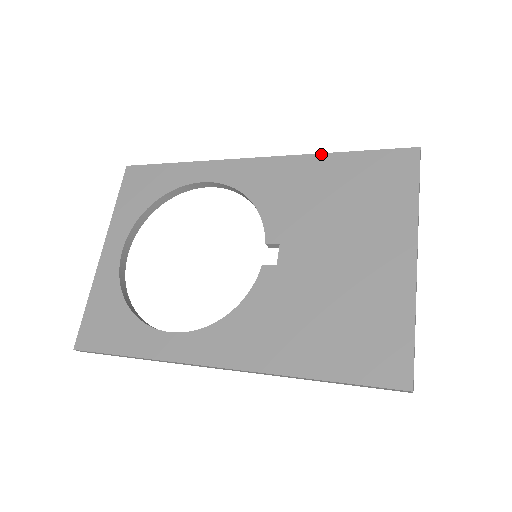
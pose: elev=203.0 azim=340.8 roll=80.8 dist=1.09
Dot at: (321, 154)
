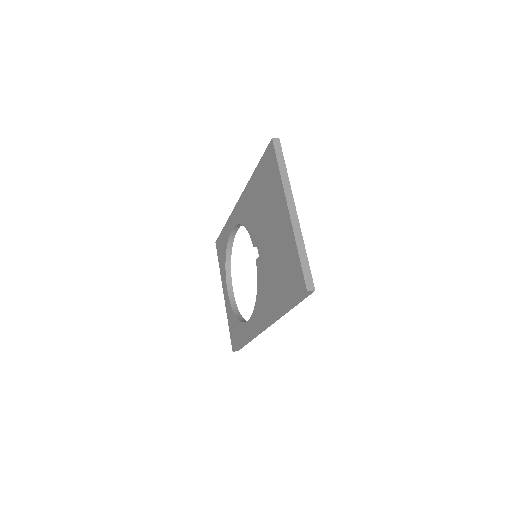
Dot at: (251, 177)
